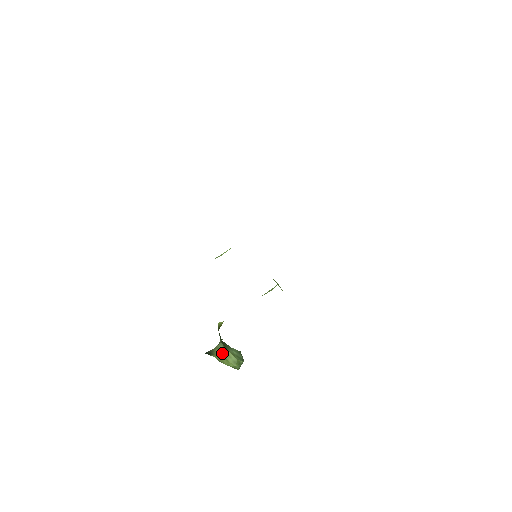
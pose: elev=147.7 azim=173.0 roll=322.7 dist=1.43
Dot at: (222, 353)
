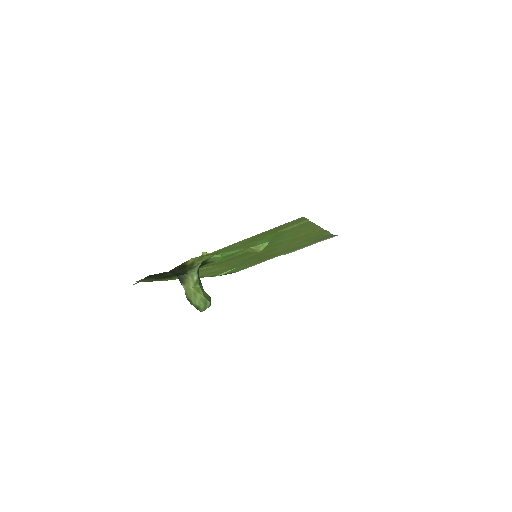
Dot at: (193, 286)
